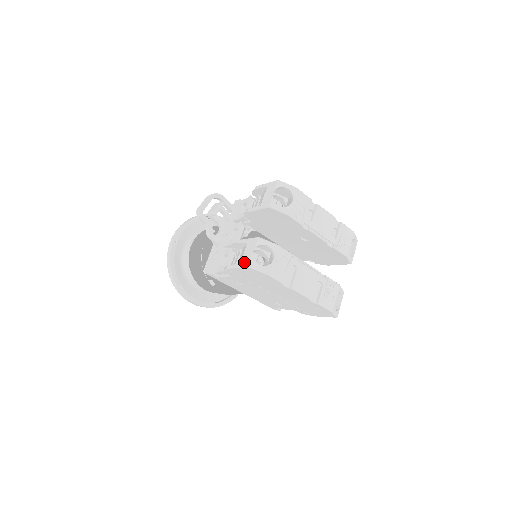
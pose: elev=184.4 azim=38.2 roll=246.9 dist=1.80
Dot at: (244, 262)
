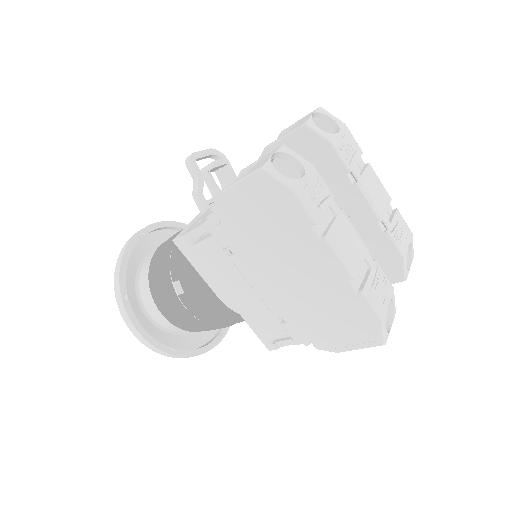
Dot at: (254, 169)
